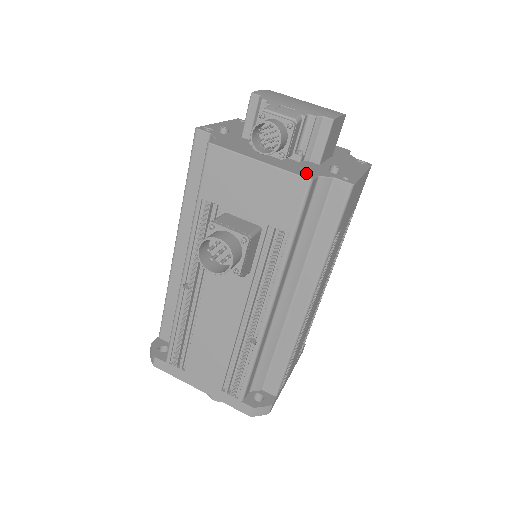
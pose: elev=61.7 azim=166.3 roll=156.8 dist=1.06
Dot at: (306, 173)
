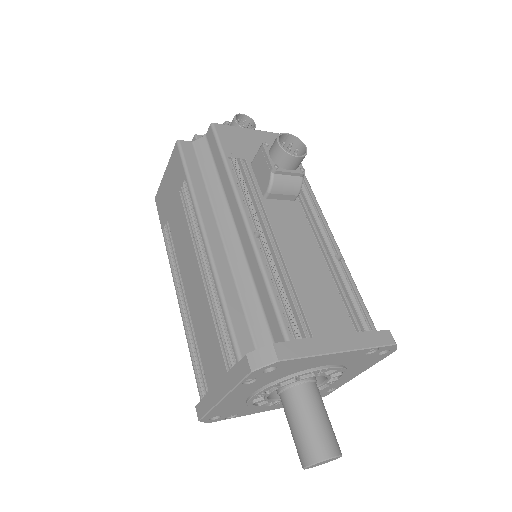
Dot at: occluded
